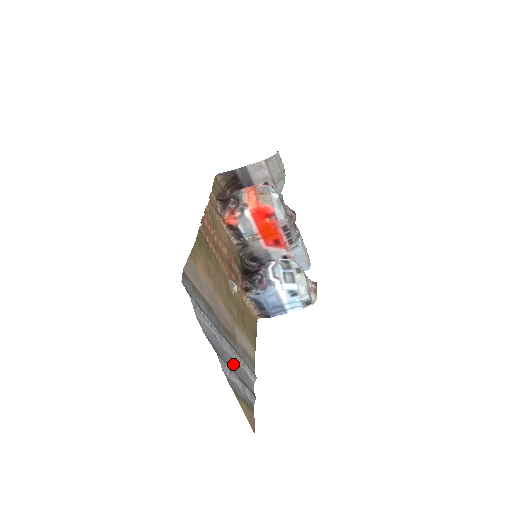
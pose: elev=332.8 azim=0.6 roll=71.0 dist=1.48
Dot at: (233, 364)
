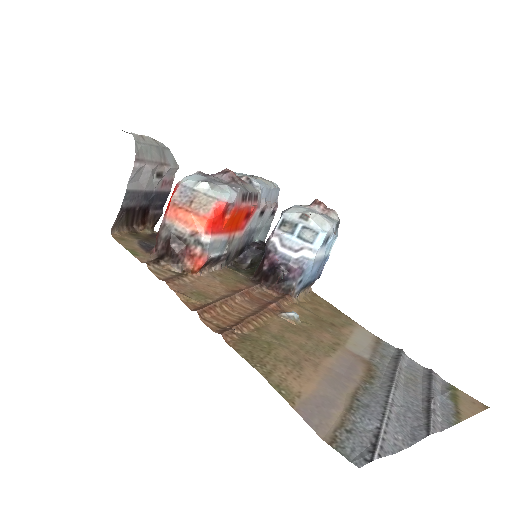
Dot at: (412, 393)
